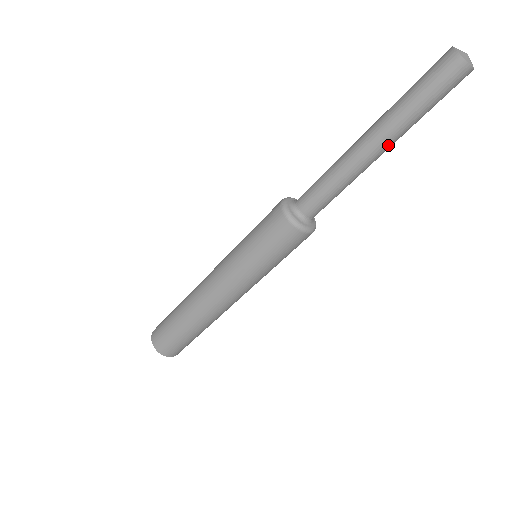
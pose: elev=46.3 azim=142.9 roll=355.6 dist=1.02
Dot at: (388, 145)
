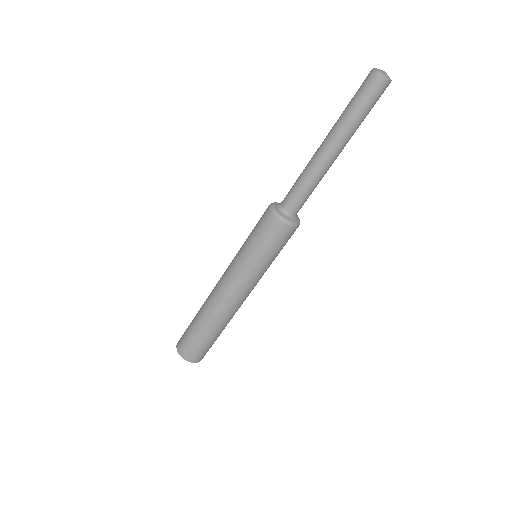
Dot at: (335, 141)
